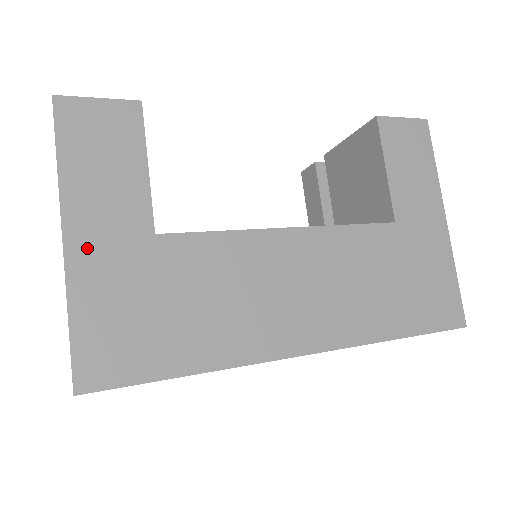
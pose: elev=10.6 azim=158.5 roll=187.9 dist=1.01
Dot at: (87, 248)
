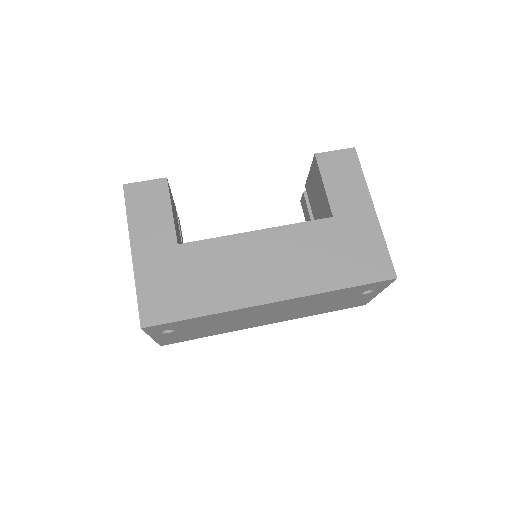
Dot at: (143, 256)
